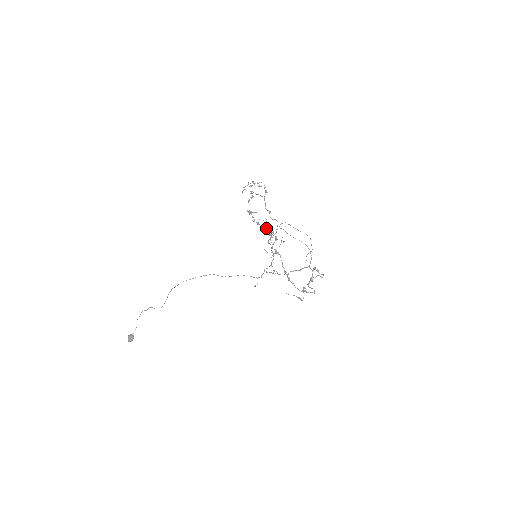
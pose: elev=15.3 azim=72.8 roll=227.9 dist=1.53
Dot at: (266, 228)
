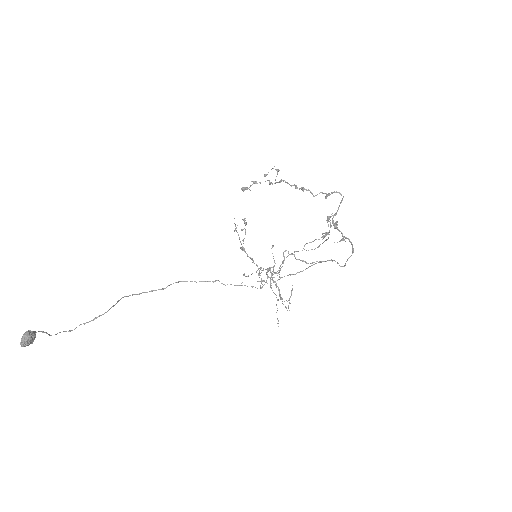
Dot at: occluded
